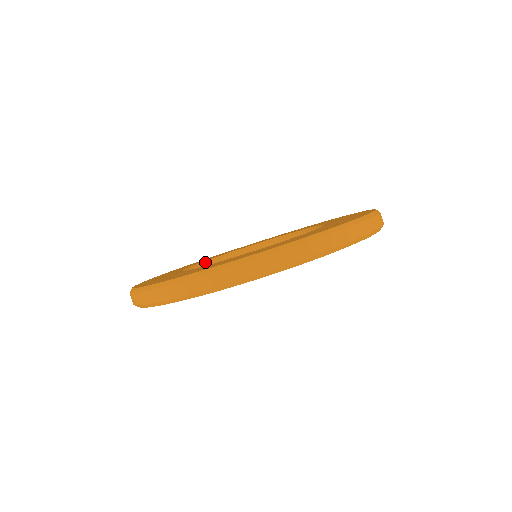
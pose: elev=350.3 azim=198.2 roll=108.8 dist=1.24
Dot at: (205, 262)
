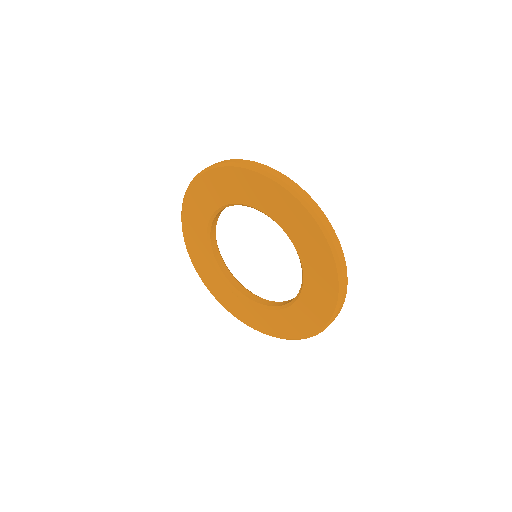
Dot at: occluded
